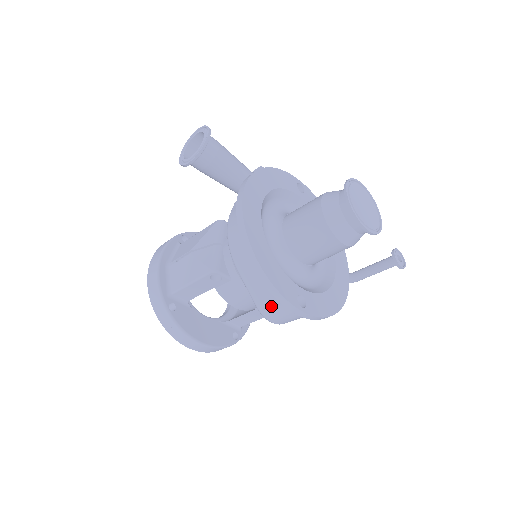
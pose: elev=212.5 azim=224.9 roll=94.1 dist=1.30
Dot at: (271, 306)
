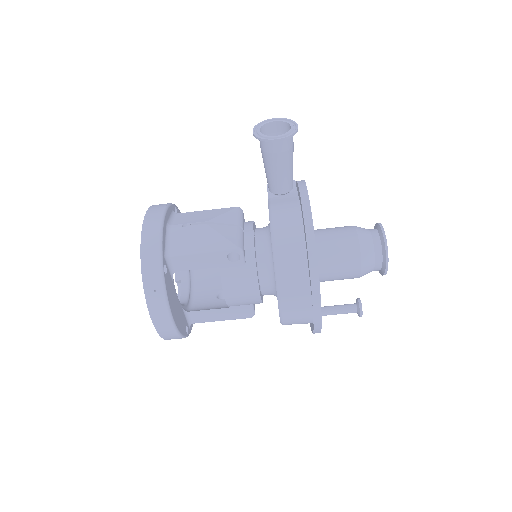
Dot at: (297, 300)
